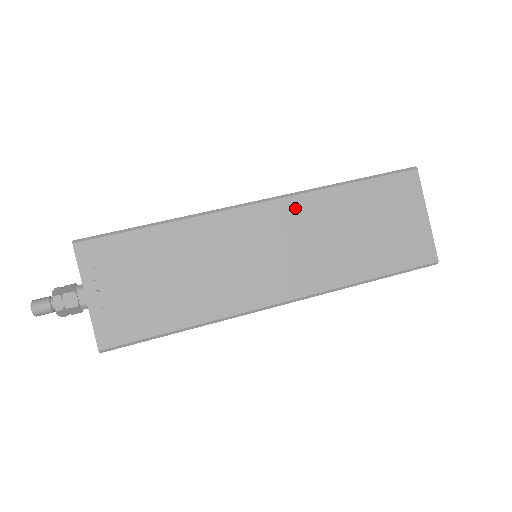
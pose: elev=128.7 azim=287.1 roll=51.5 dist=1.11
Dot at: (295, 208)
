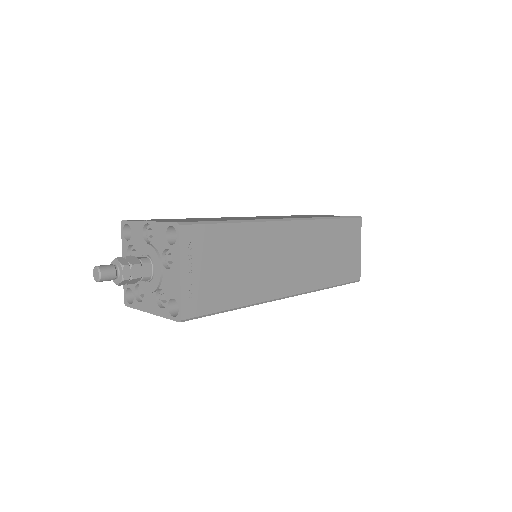
Dot at: (307, 229)
